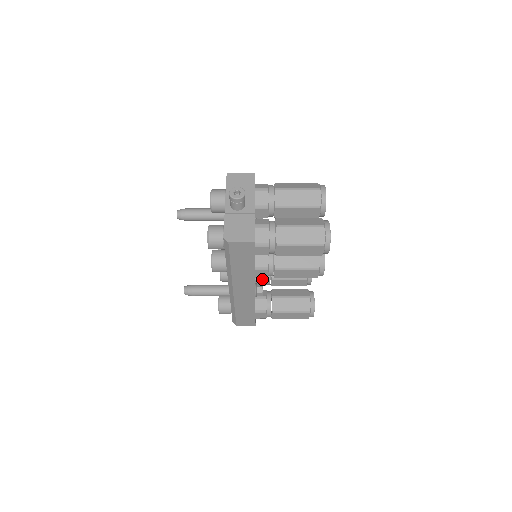
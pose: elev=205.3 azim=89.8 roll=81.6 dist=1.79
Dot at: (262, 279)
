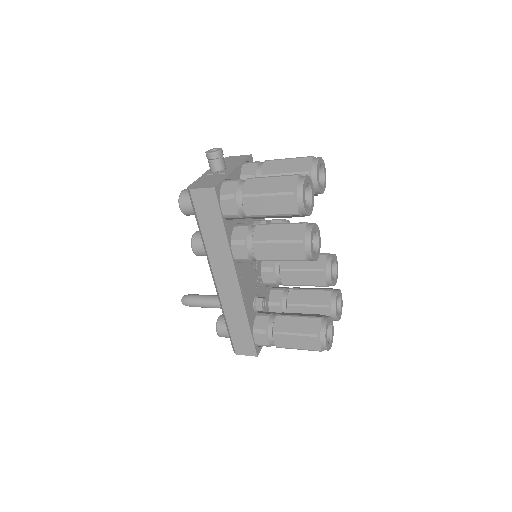
Dot at: (276, 304)
